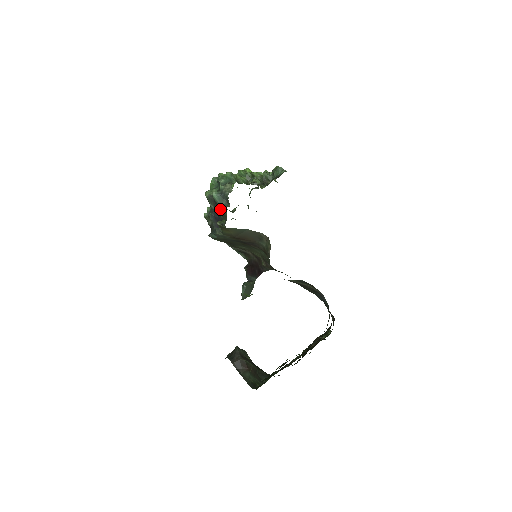
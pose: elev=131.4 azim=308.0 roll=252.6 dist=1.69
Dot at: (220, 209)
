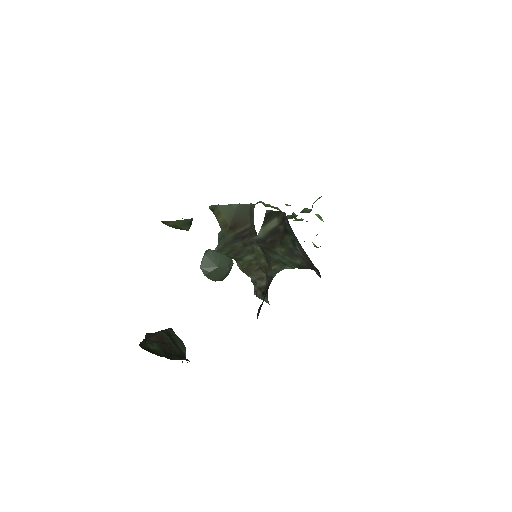
Dot at: occluded
